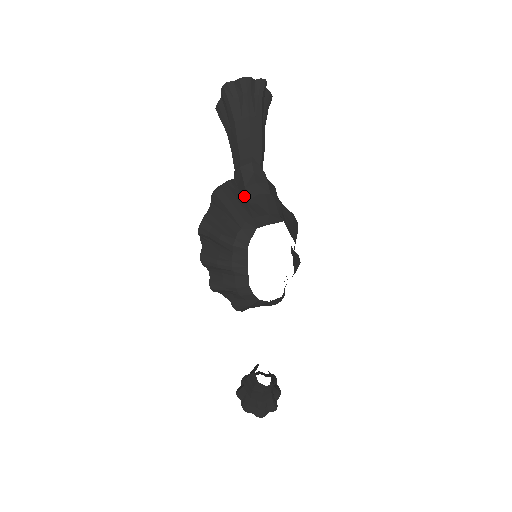
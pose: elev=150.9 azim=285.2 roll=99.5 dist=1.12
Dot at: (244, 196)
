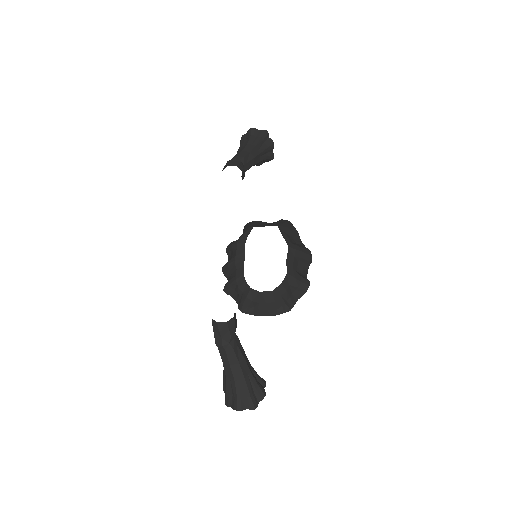
Dot at: occluded
